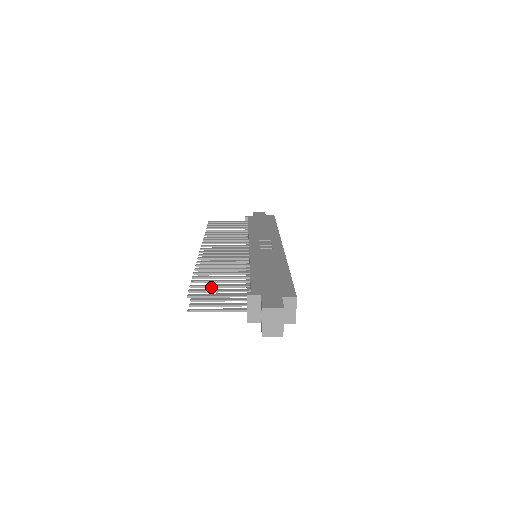
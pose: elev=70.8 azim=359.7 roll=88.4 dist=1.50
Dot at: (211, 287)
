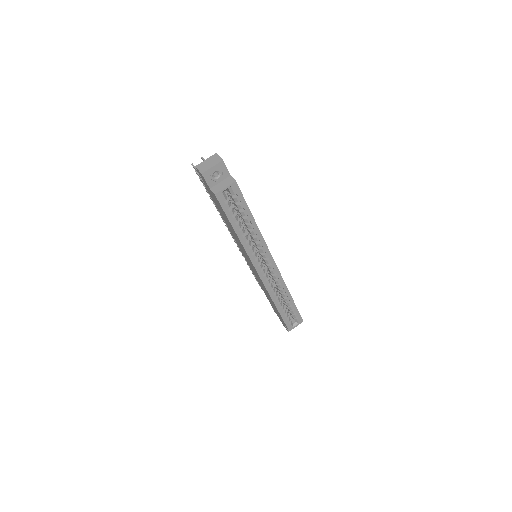
Dot at: occluded
